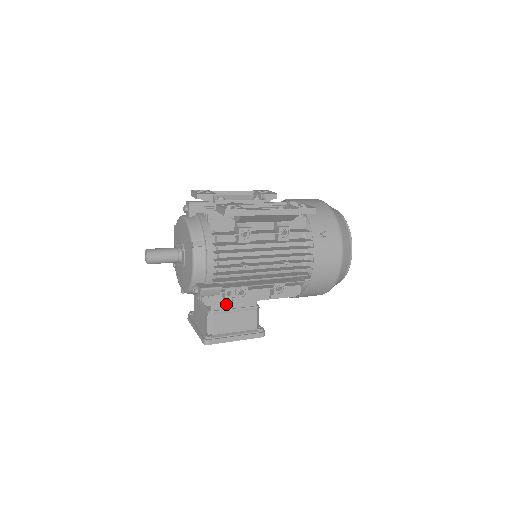
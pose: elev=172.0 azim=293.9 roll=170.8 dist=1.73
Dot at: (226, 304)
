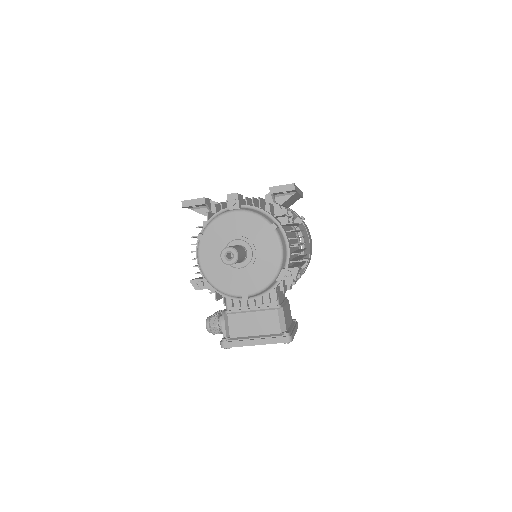
Dot at: (280, 297)
